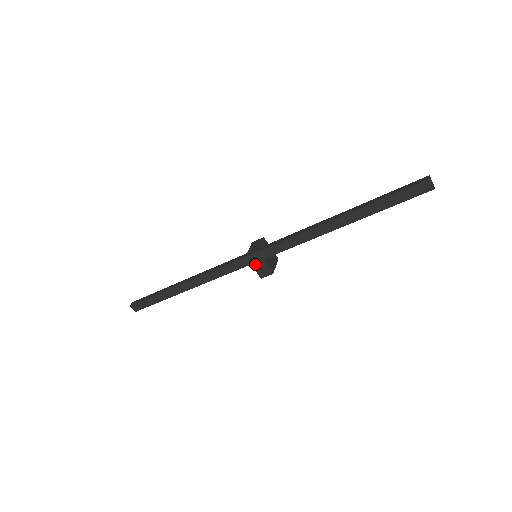
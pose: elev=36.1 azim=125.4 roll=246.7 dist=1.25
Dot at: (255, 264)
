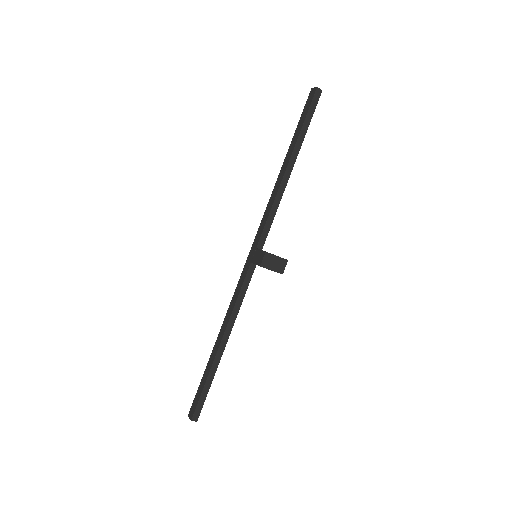
Dot at: (253, 259)
